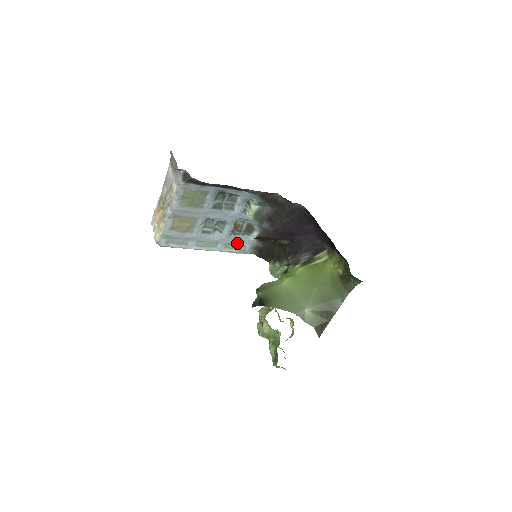
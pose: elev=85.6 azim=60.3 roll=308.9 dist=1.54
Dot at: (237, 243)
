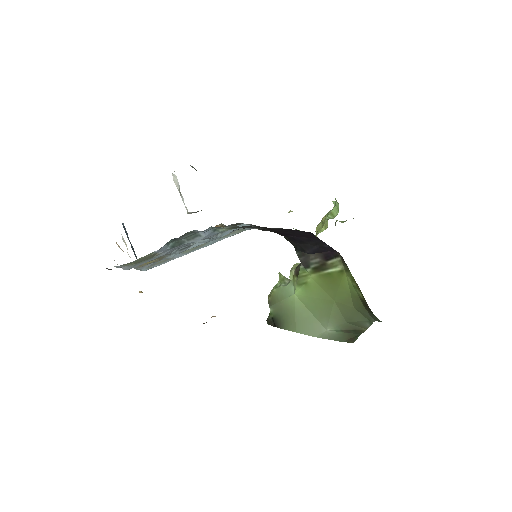
Dot at: (231, 232)
